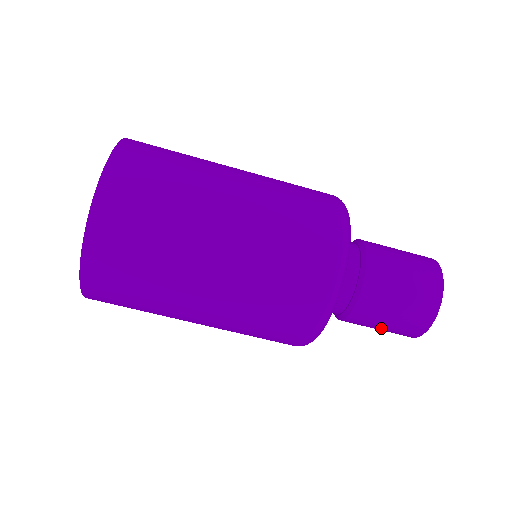
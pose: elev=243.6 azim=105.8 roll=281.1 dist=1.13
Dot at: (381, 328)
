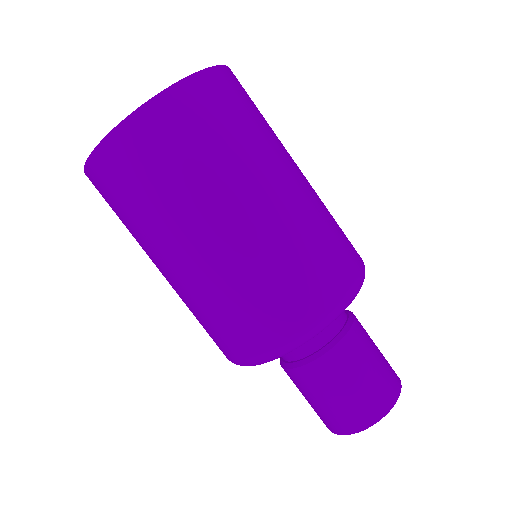
Dot at: (305, 398)
